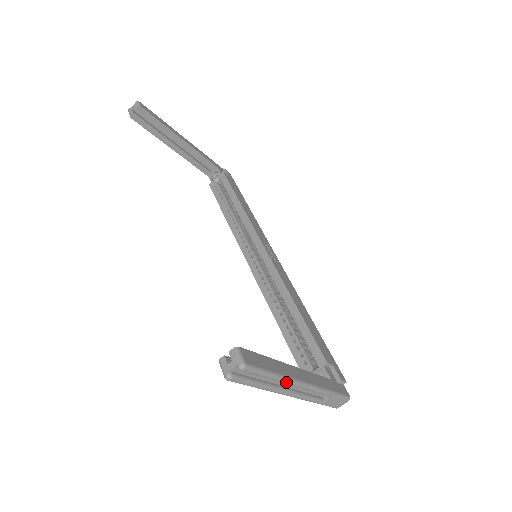
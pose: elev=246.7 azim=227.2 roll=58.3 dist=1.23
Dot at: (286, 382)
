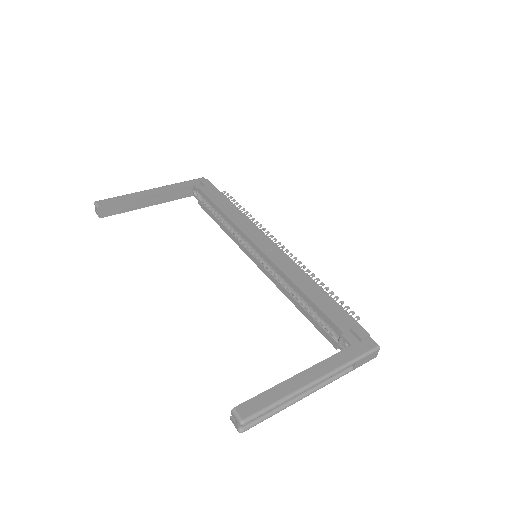
Dot at: (294, 396)
